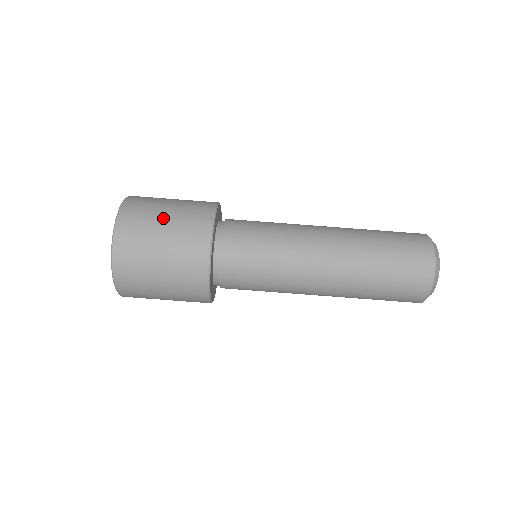
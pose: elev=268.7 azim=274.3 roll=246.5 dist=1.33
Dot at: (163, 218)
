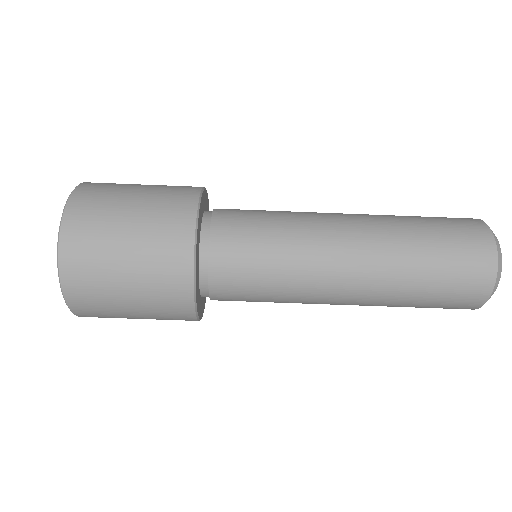
Dot at: (135, 189)
